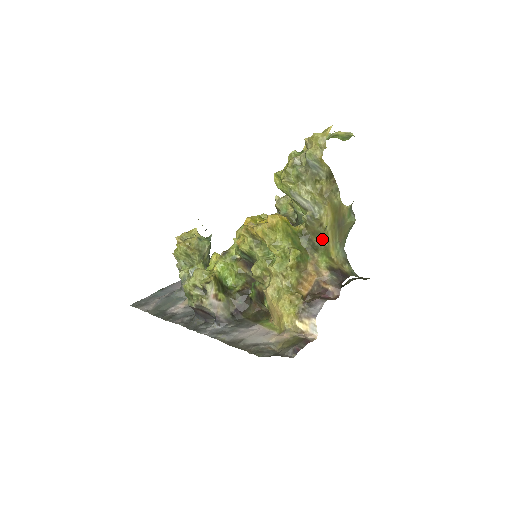
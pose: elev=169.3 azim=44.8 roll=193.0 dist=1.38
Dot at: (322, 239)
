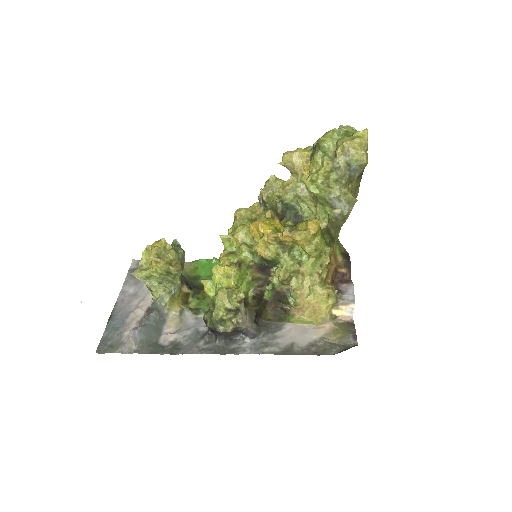
Dot at: (338, 230)
